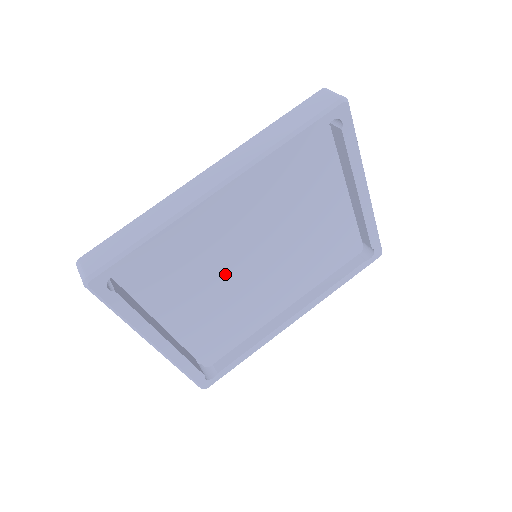
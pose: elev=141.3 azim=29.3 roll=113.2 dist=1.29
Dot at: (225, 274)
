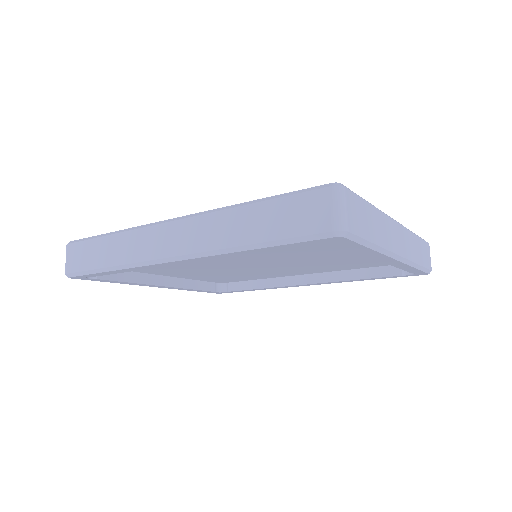
Dot at: (216, 267)
